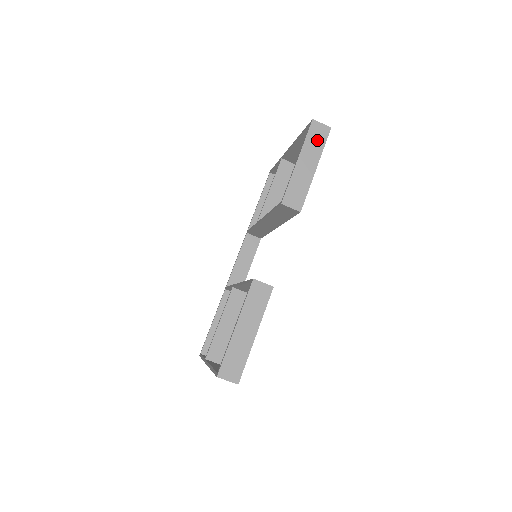
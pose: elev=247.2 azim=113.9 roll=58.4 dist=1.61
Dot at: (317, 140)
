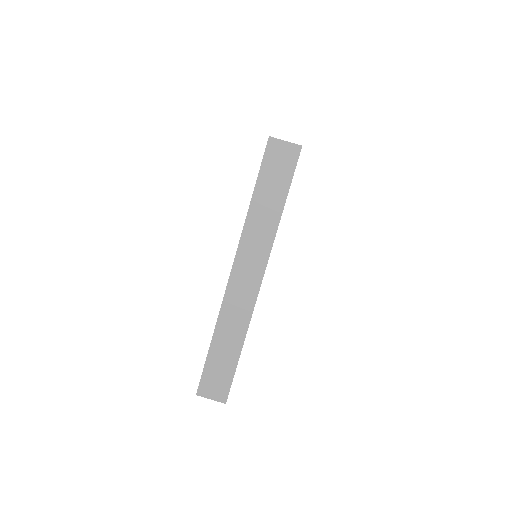
Dot at: occluded
